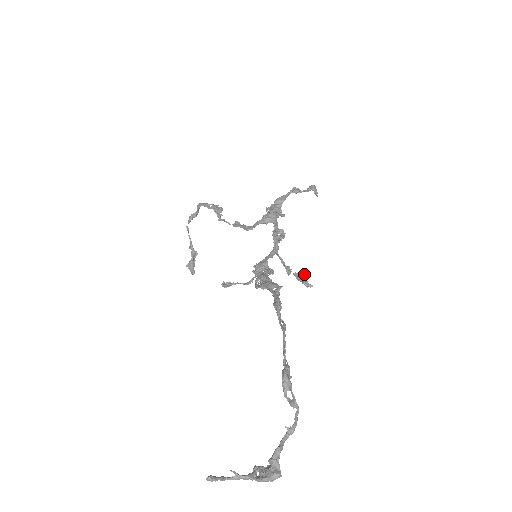
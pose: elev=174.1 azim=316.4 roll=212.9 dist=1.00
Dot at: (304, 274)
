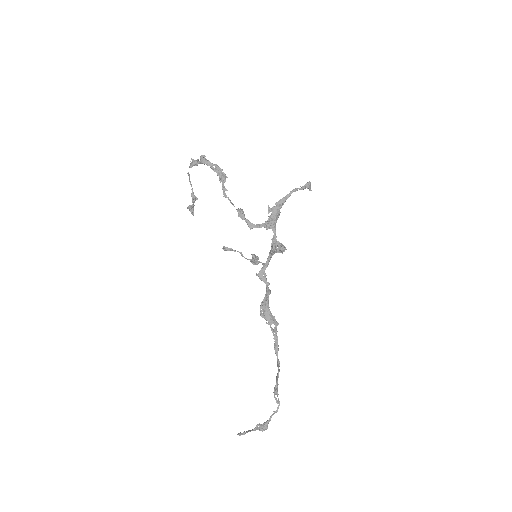
Dot at: (284, 250)
